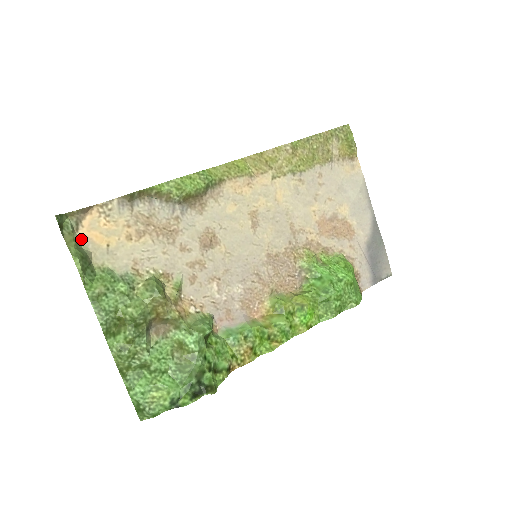
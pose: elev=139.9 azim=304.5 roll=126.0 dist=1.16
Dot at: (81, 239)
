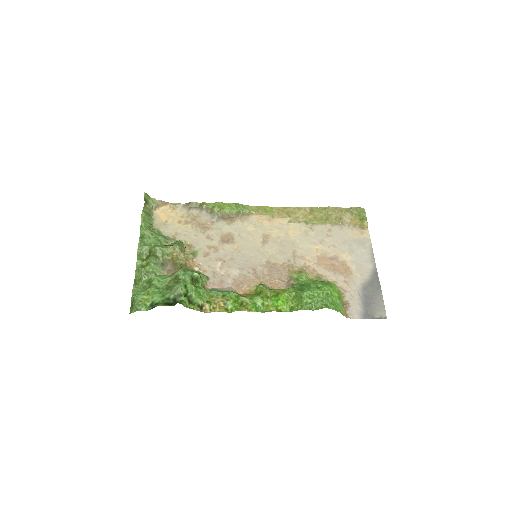
Dot at: (154, 214)
